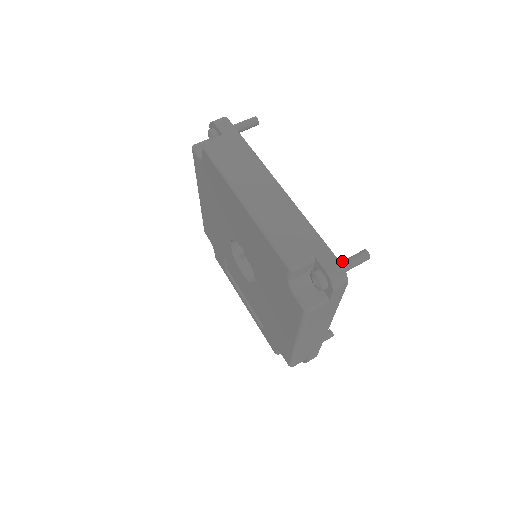
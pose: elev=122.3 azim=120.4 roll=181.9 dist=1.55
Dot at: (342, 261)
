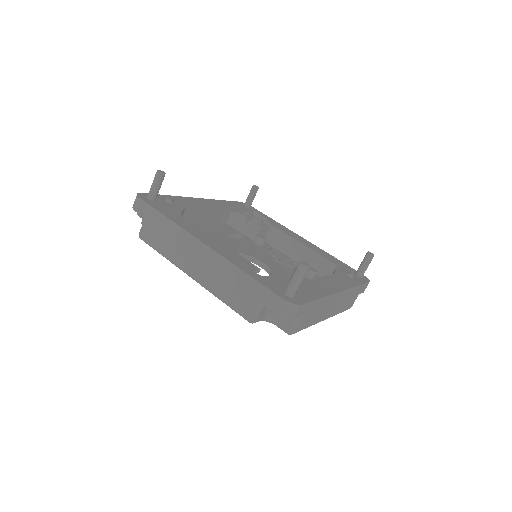
Dot at: (287, 285)
